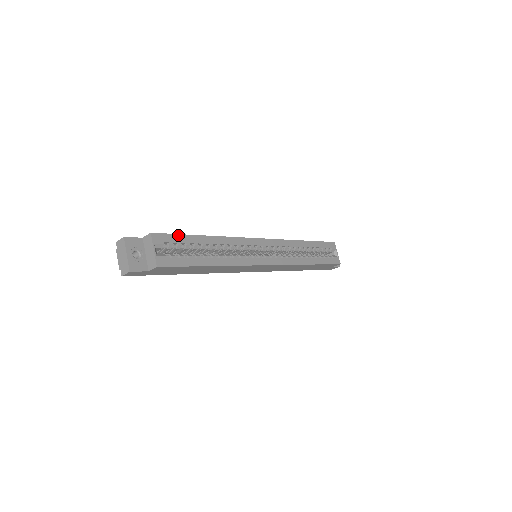
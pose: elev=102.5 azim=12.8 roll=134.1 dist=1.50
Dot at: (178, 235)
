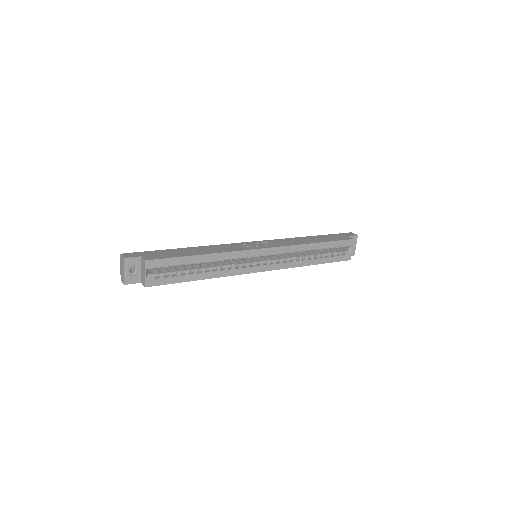
Dot at: (171, 258)
